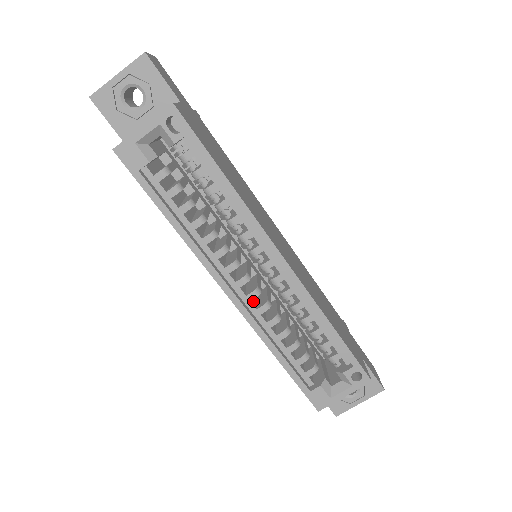
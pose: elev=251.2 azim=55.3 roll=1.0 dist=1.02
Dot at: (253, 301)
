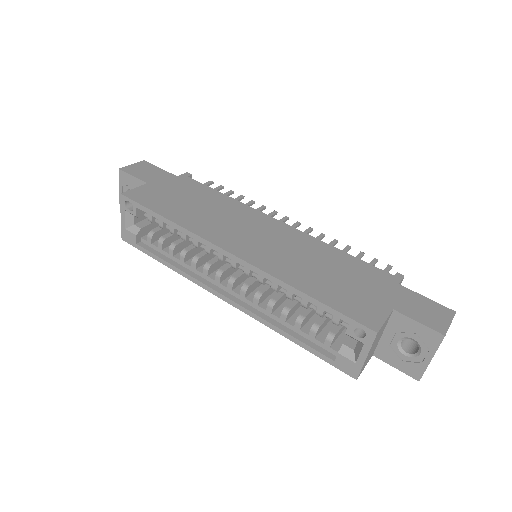
Dot at: (253, 296)
